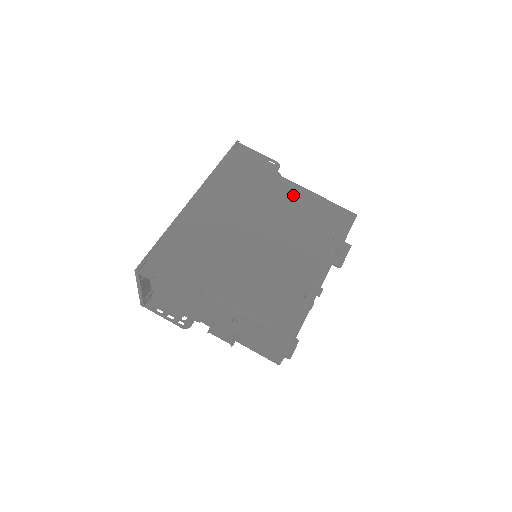
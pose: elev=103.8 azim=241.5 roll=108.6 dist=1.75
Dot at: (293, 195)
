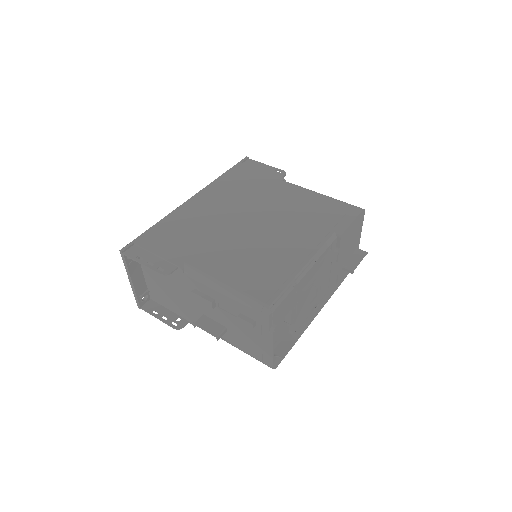
Dot at: (295, 194)
